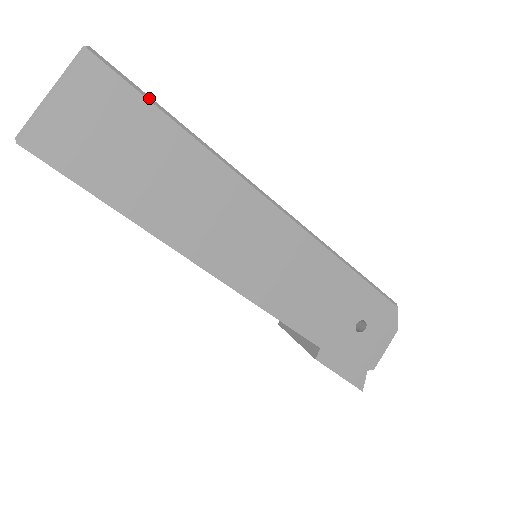
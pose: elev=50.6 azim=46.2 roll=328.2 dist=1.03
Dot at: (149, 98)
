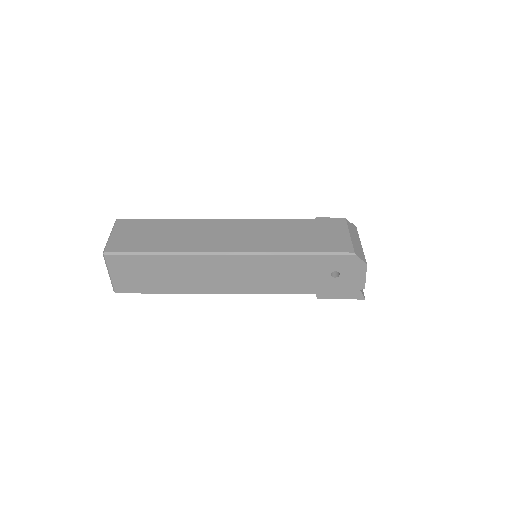
Dot at: (139, 253)
